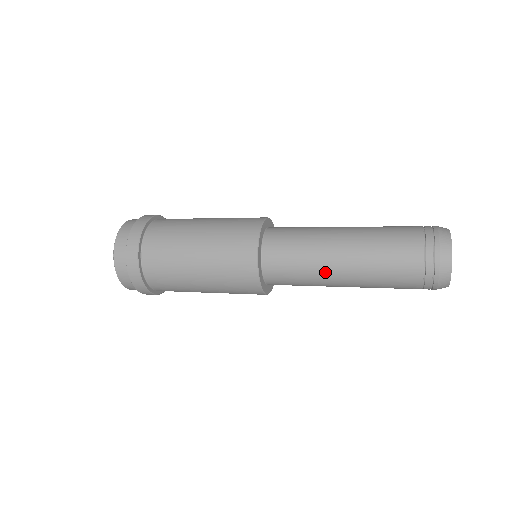
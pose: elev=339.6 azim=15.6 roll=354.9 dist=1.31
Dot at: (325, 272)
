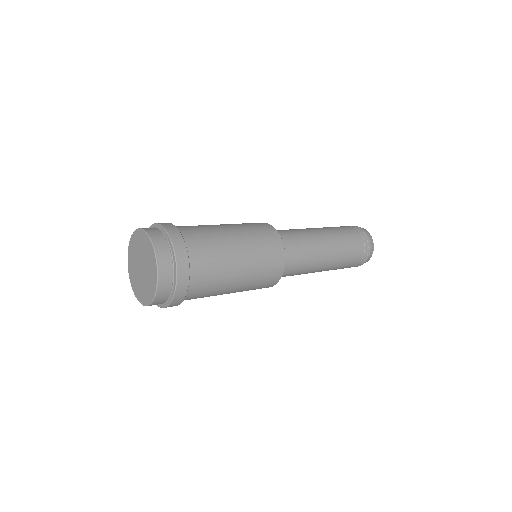
Dot at: occluded
